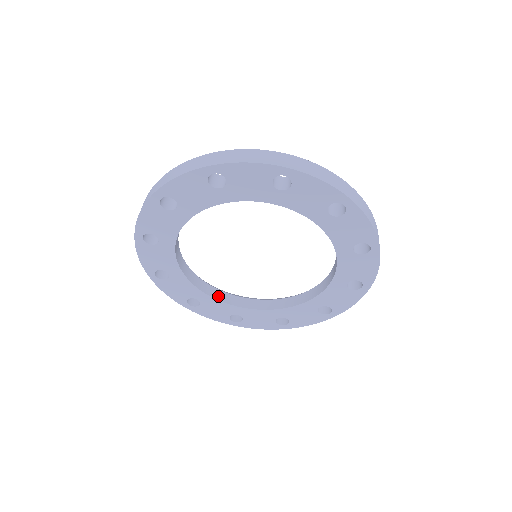
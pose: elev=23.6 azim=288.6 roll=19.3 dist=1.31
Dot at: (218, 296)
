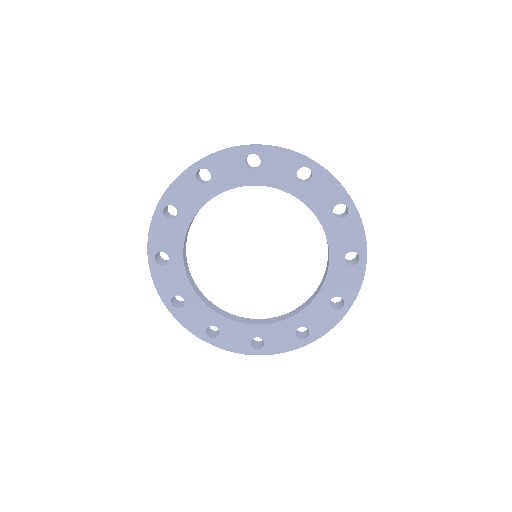
Dot at: (204, 300)
